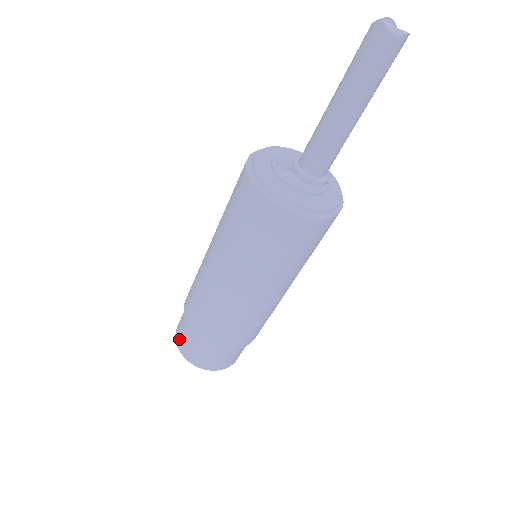
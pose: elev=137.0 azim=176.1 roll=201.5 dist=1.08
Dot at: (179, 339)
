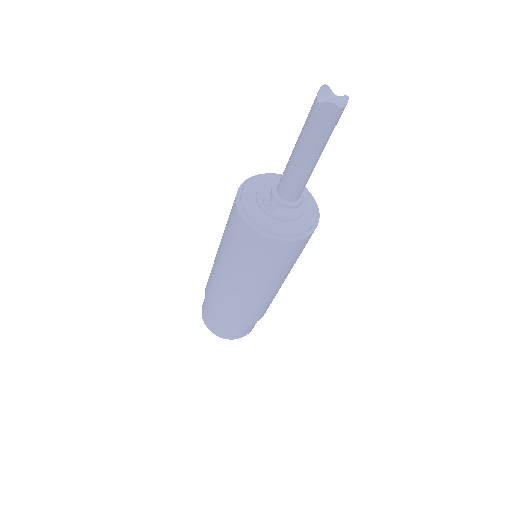
Dot at: (219, 333)
